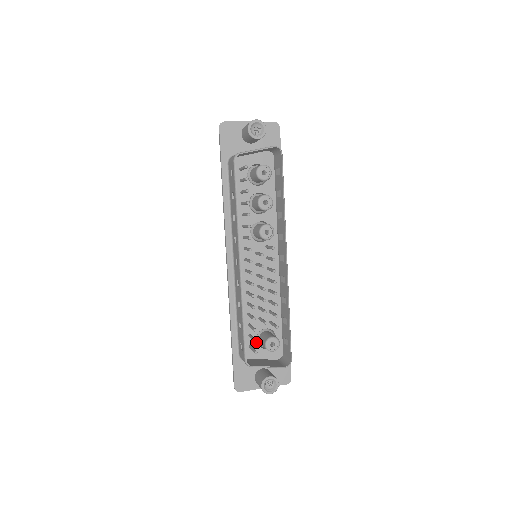
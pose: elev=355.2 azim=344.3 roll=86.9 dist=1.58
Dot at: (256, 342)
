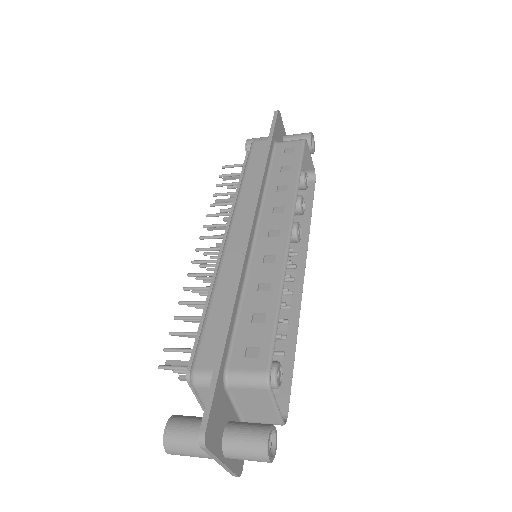
Dot at: occluded
